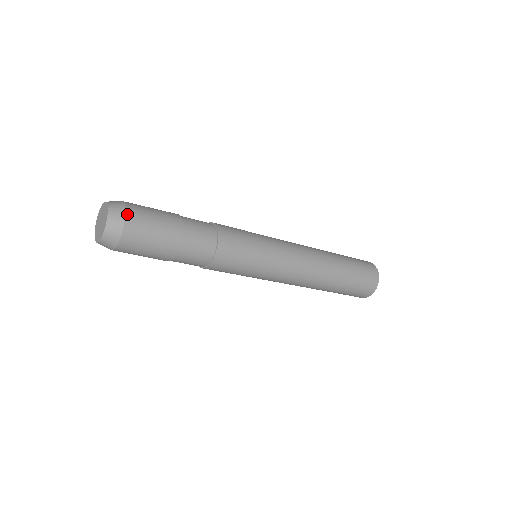
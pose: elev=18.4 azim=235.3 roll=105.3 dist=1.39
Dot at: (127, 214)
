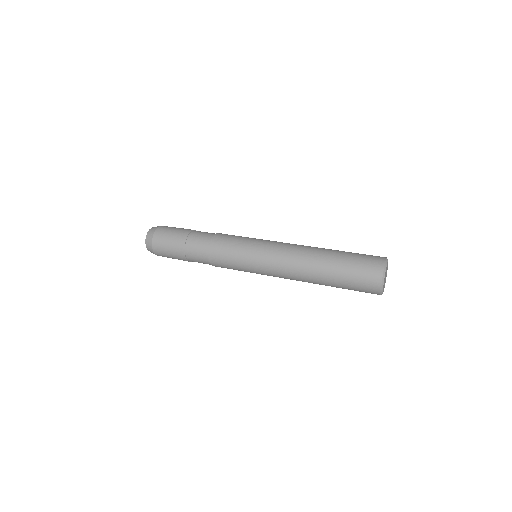
Dot at: (153, 246)
